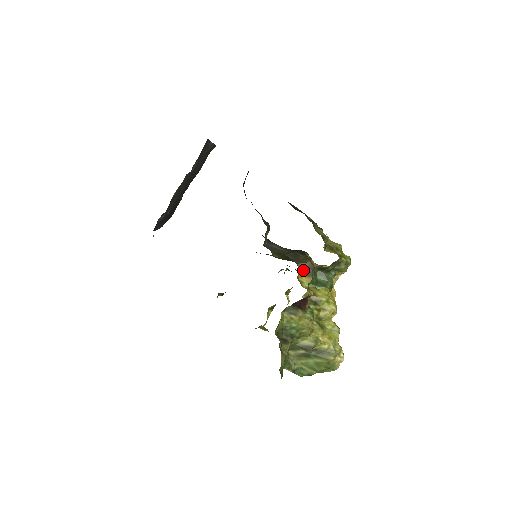
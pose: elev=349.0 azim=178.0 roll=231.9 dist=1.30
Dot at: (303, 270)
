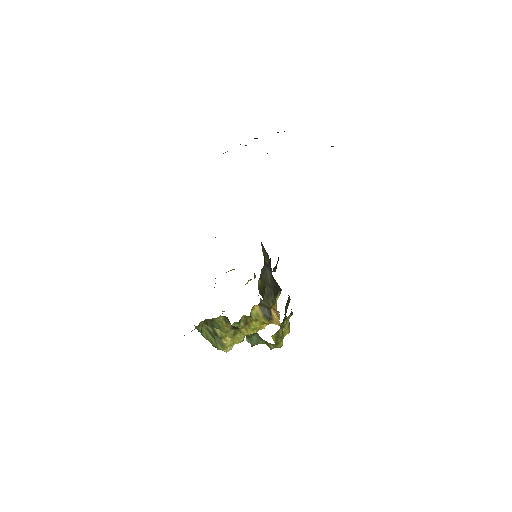
Dot at: (263, 304)
